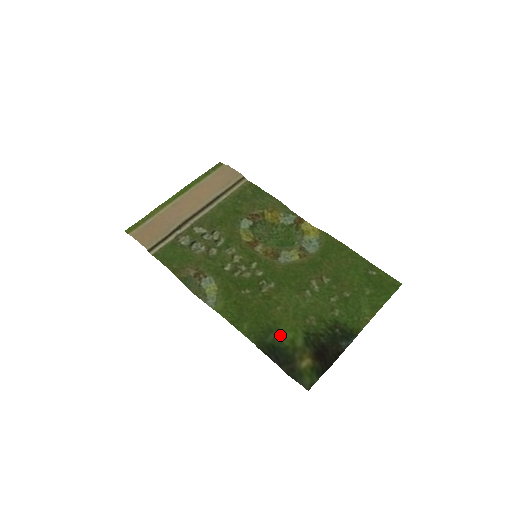
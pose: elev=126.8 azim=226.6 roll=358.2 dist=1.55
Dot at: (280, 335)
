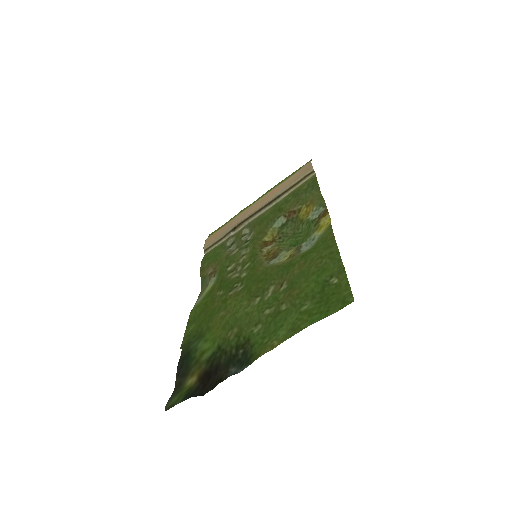
Dot at: (200, 343)
